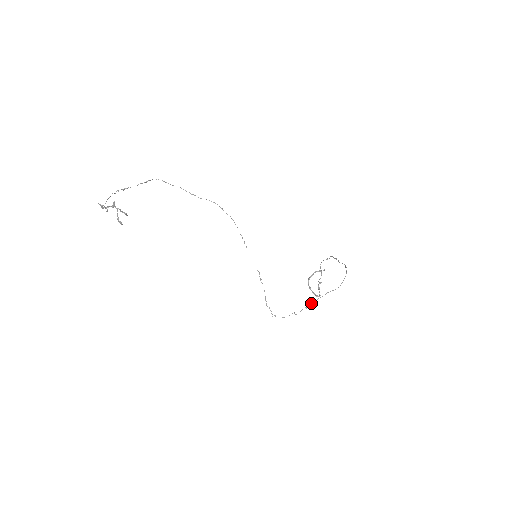
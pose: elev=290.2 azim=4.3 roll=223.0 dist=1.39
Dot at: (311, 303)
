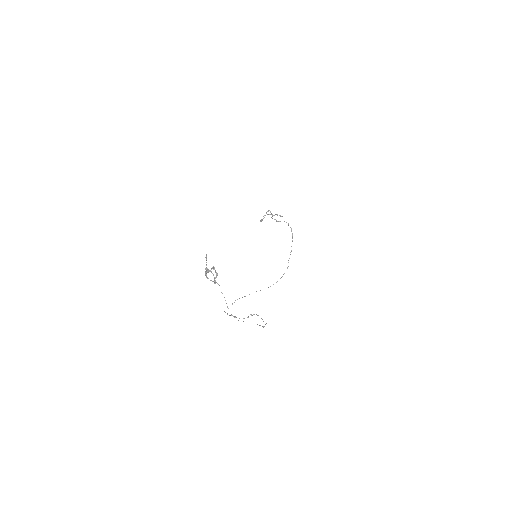
Dot at: occluded
